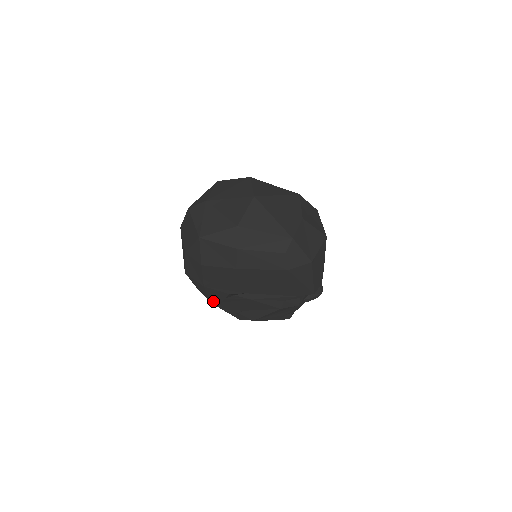
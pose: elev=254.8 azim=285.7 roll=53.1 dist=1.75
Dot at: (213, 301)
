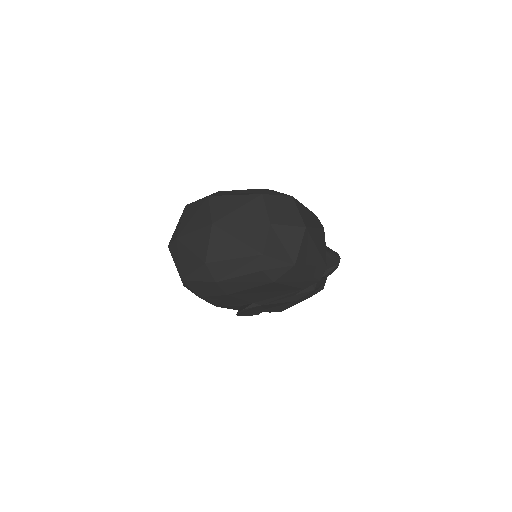
Dot at: (235, 309)
